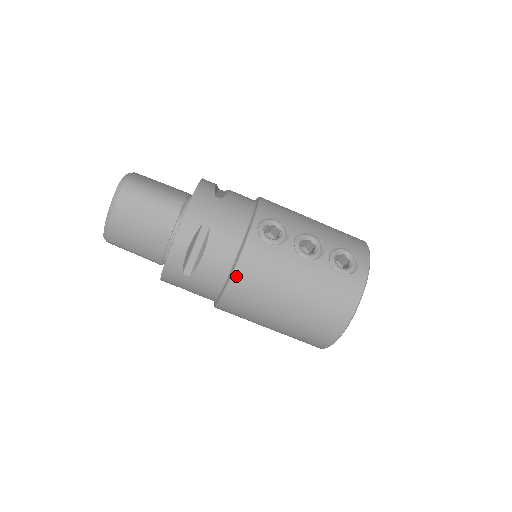
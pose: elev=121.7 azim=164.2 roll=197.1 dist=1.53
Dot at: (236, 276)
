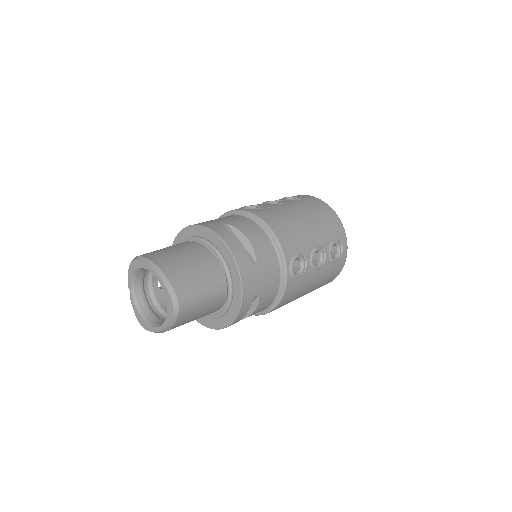
Dot at: (276, 308)
